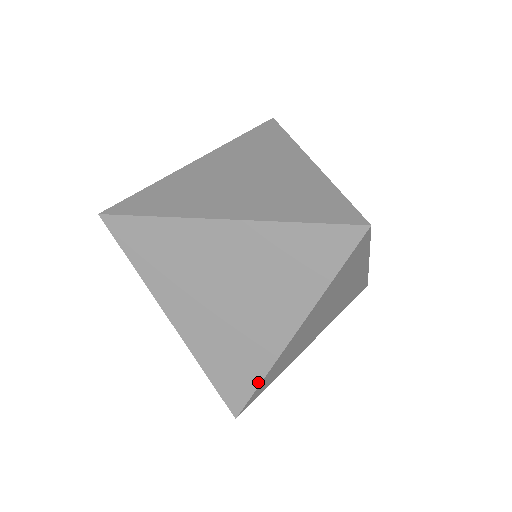
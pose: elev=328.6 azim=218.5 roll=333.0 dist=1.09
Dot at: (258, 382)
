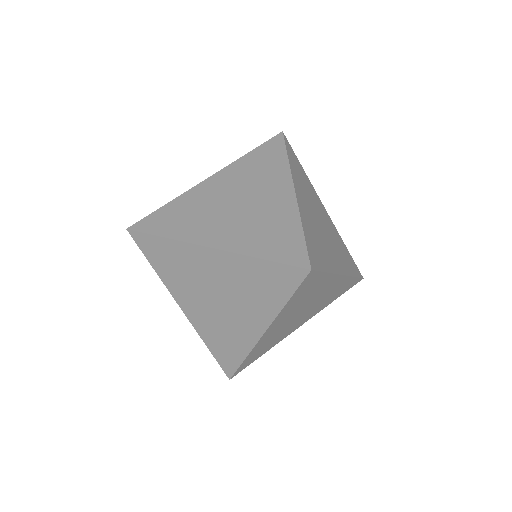
Dot at: (242, 359)
